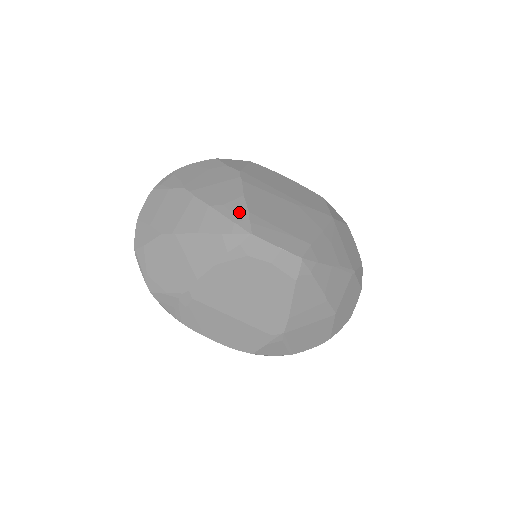
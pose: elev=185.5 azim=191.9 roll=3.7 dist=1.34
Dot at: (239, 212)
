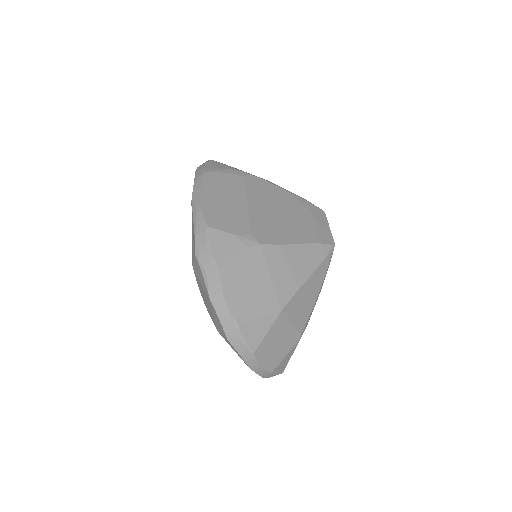
Dot at: occluded
